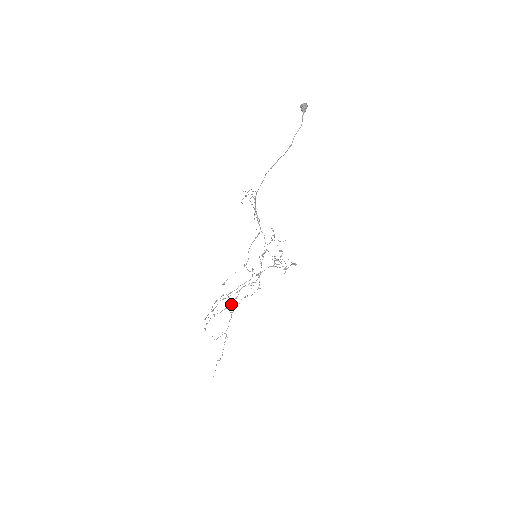
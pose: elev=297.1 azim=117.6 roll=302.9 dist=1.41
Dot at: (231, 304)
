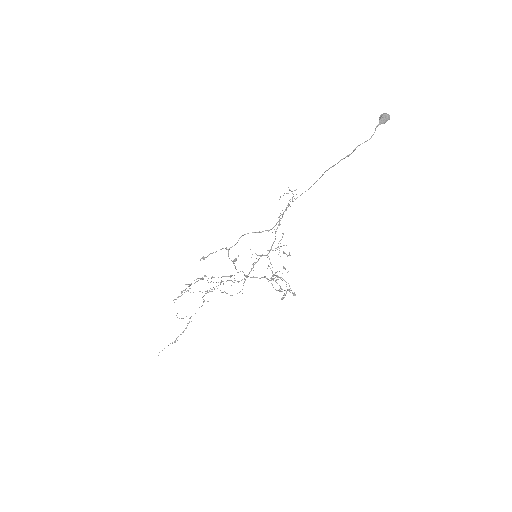
Dot at: (207, 290)
